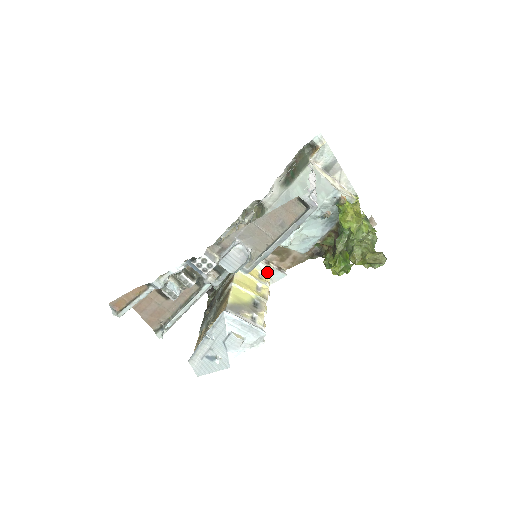
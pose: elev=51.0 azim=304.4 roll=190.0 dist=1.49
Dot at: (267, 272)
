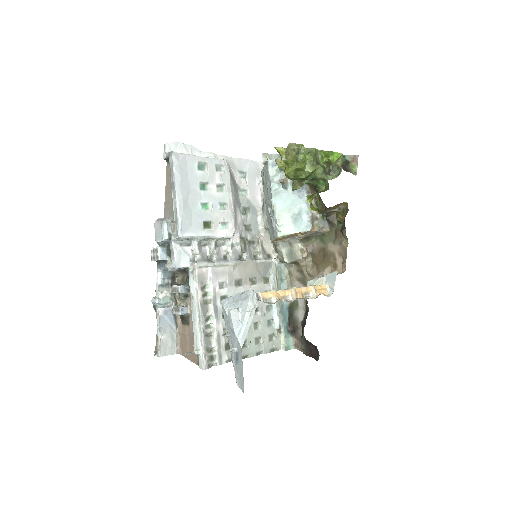
Dot at: (320, 283)
